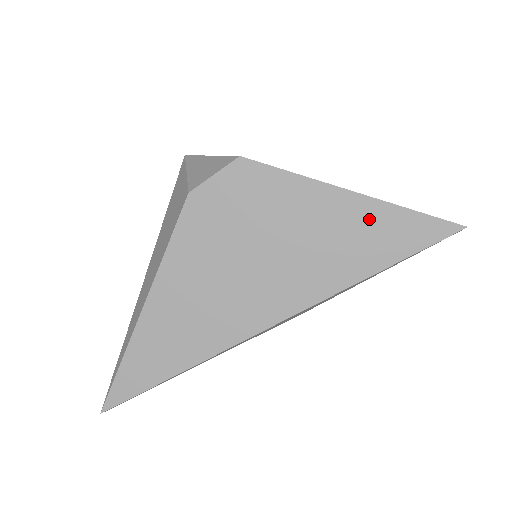
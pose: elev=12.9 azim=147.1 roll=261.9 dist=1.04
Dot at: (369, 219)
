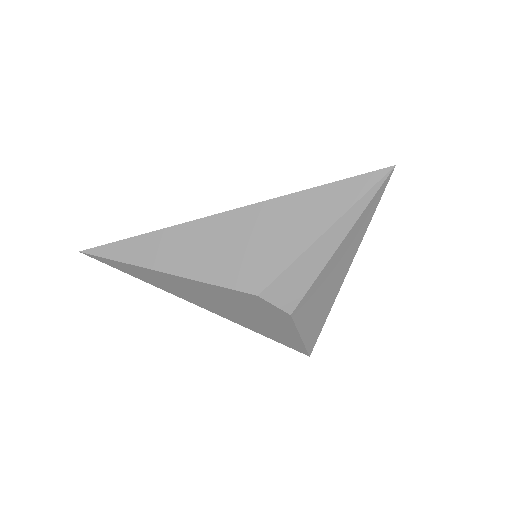
Dot at: occluded
